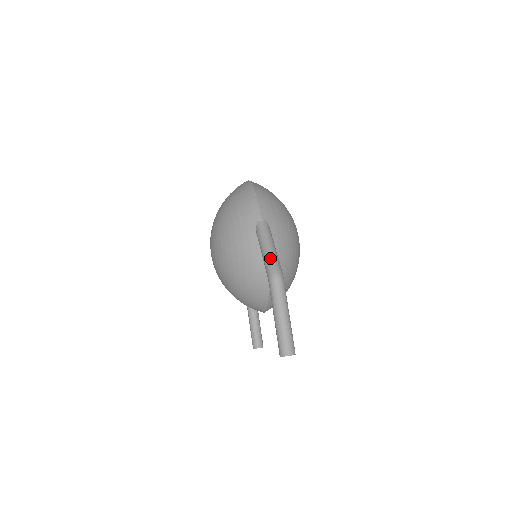
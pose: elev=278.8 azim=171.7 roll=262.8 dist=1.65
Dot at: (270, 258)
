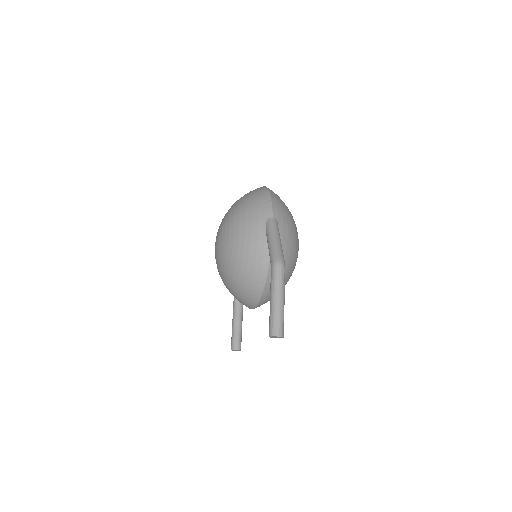
Dot at: (276, 248)
